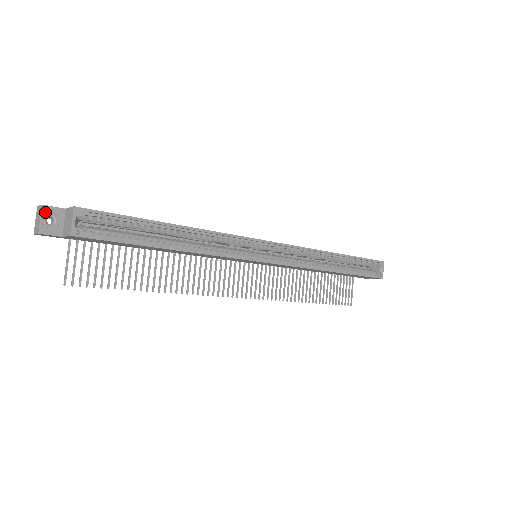
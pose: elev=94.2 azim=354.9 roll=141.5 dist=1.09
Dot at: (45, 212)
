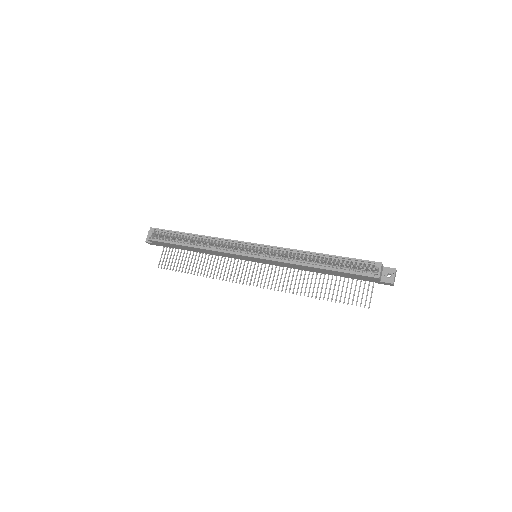
Dot at: occluded
